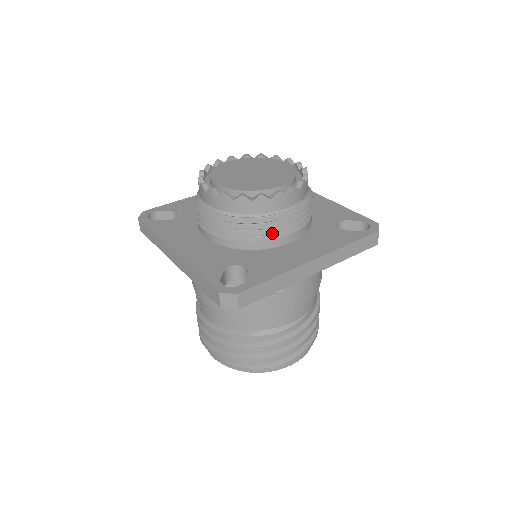
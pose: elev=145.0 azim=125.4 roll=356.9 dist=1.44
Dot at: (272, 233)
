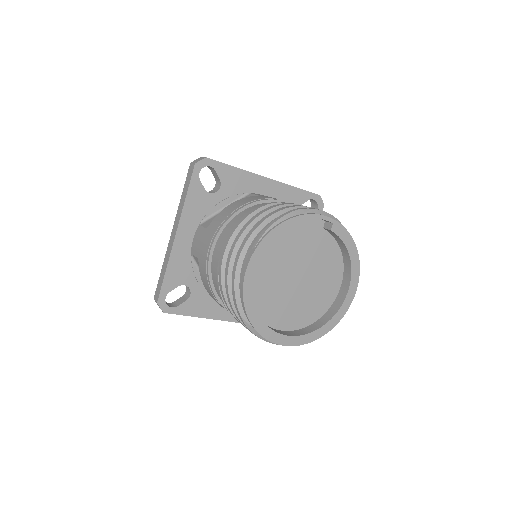
Dot at: occluded
